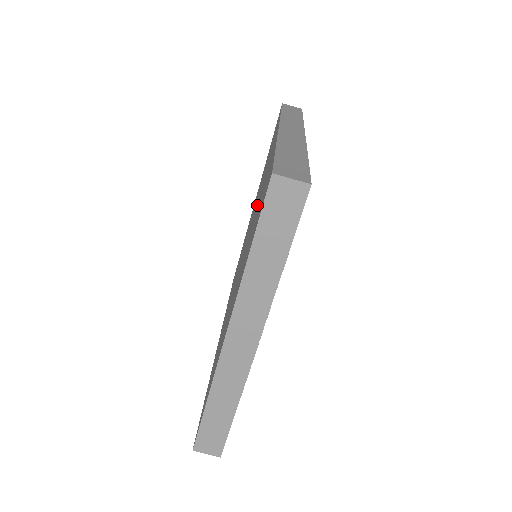
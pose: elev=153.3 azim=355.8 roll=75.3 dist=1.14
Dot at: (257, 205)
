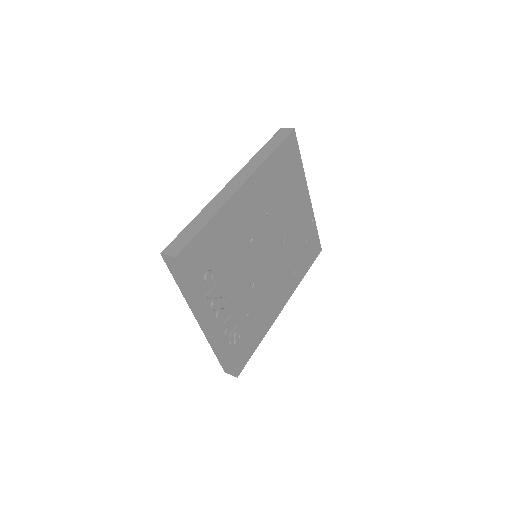
Dot at: occluded
